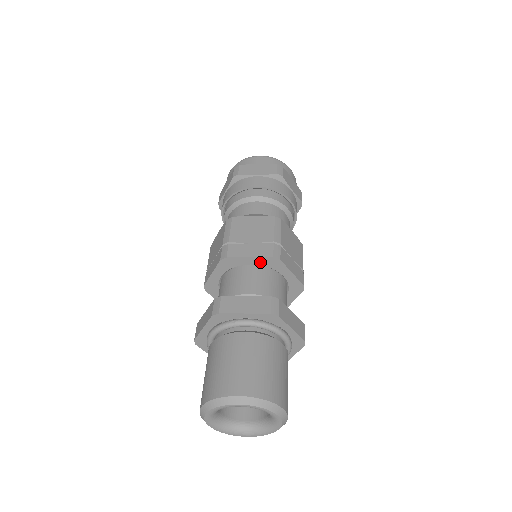
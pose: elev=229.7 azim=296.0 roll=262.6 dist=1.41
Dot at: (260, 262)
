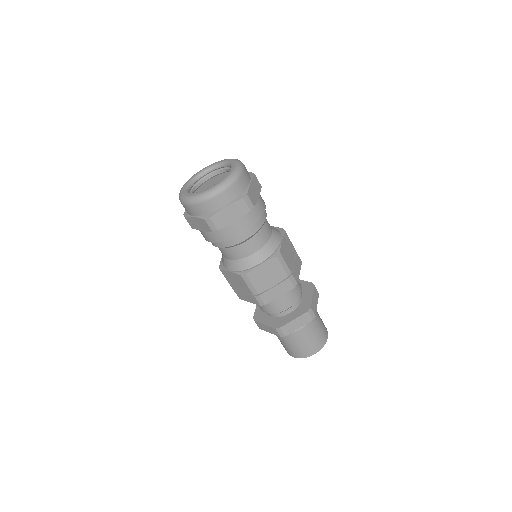
Dot at: occluded
